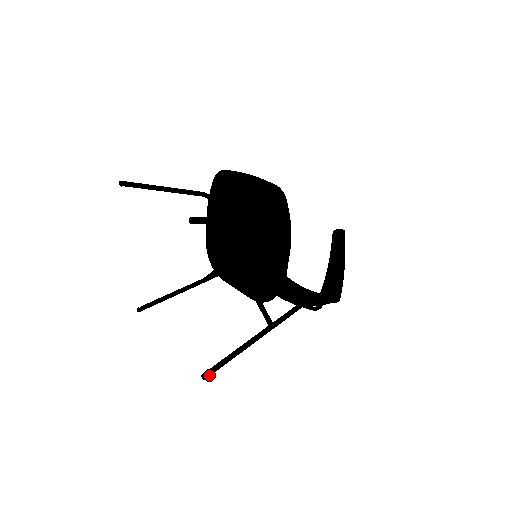
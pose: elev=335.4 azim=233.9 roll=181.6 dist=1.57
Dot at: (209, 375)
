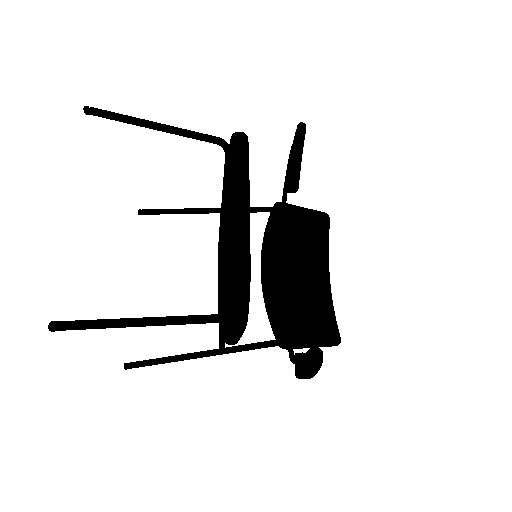
Dot at: (130, 368)
